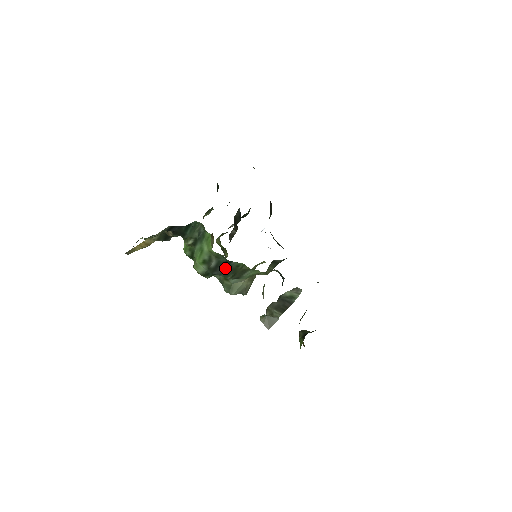
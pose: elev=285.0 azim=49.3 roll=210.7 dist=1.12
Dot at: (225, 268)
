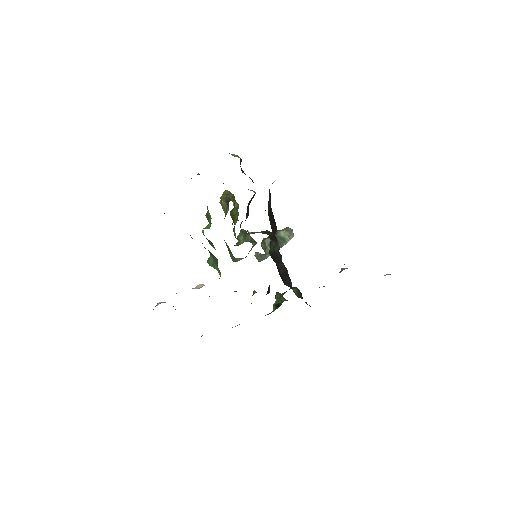
Dot at: occluded
